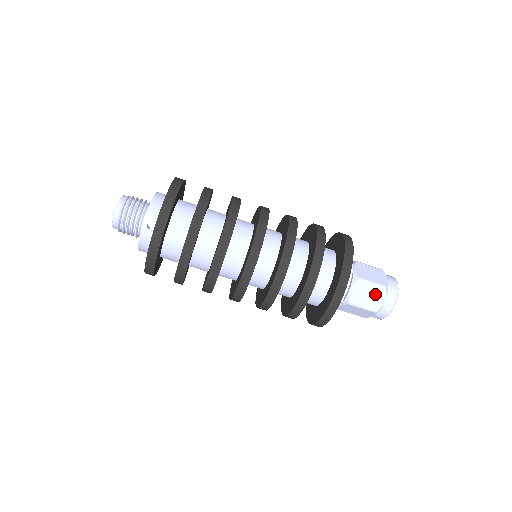
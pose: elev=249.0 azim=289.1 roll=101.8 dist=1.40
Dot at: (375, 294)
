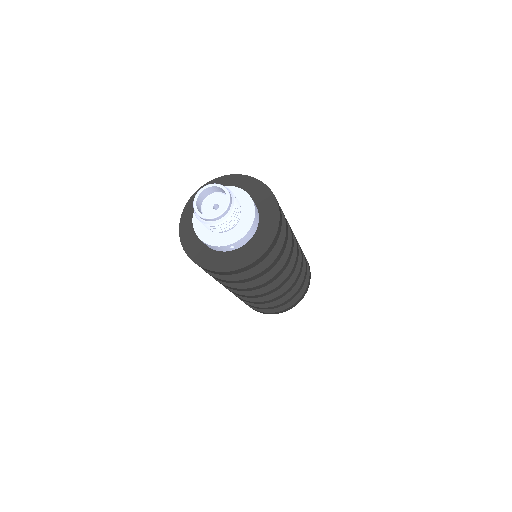
Dot at: occluded
